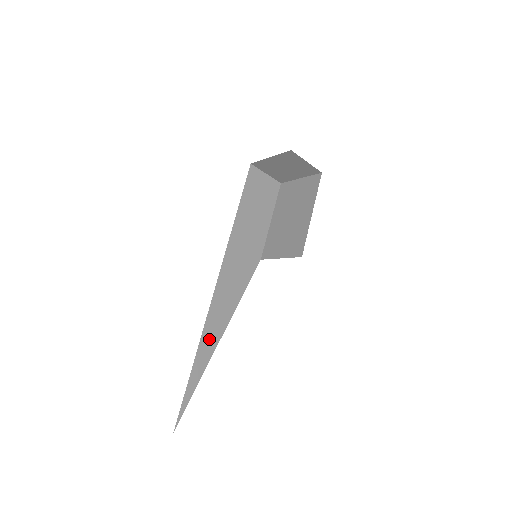
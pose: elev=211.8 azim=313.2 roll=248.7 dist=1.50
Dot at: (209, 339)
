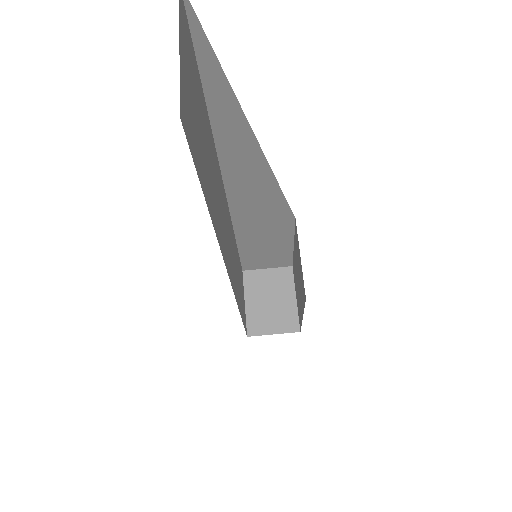
Dot at: occluded
